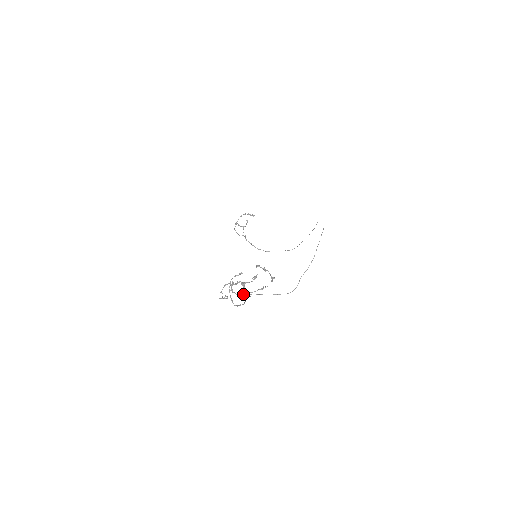
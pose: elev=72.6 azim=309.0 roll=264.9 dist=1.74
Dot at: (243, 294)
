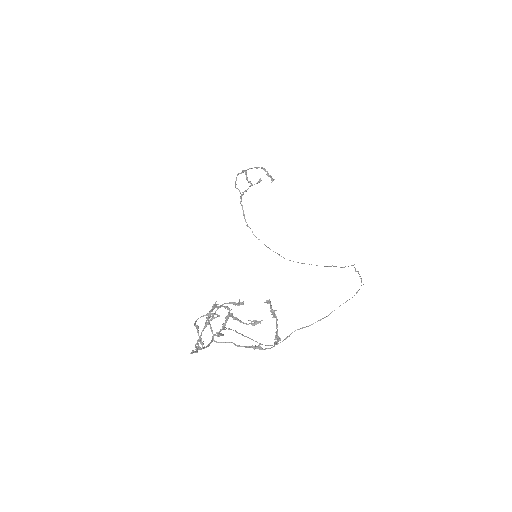
Dot at: occluded
